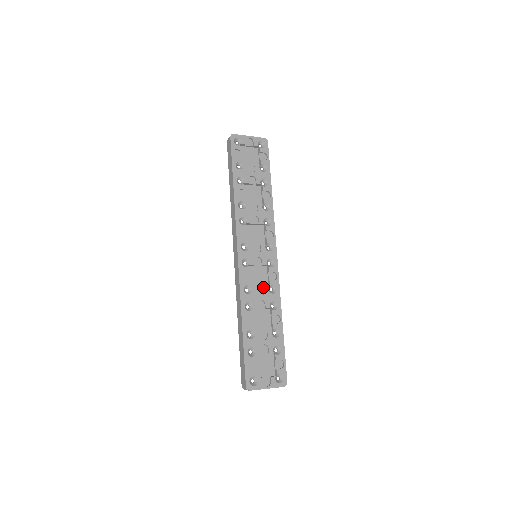
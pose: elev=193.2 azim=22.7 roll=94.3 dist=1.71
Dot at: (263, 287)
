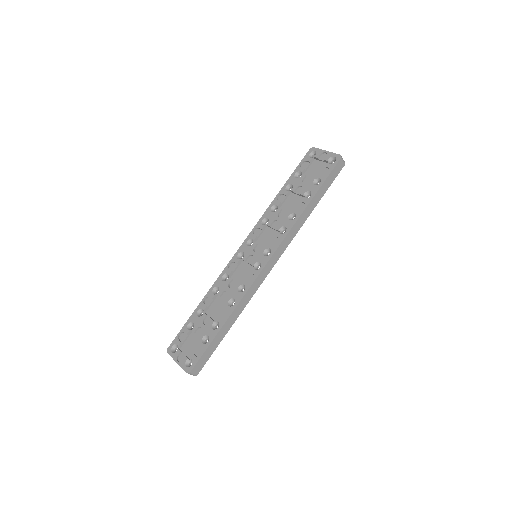
Dot at: (238, 283)
